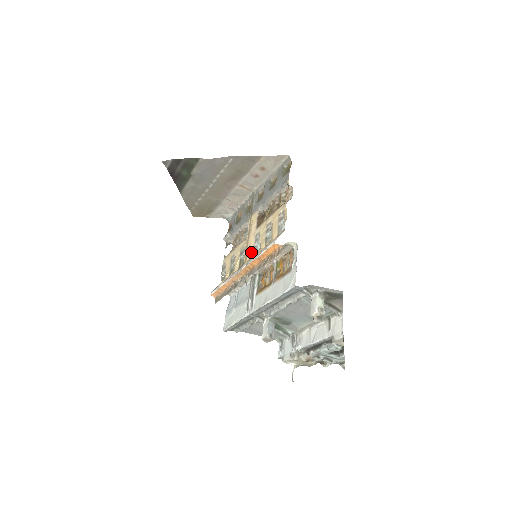
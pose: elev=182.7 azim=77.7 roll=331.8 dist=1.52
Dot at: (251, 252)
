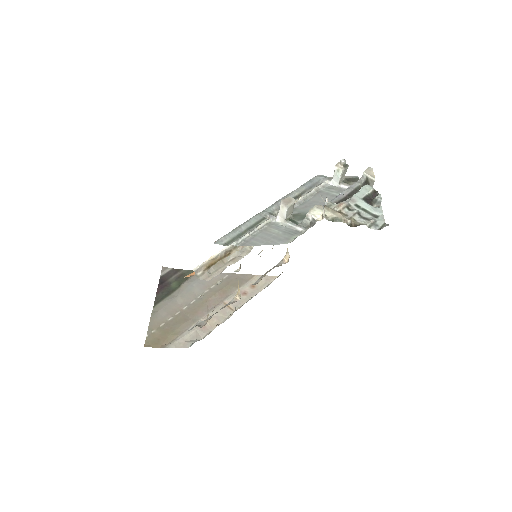
Dot at: occluded
